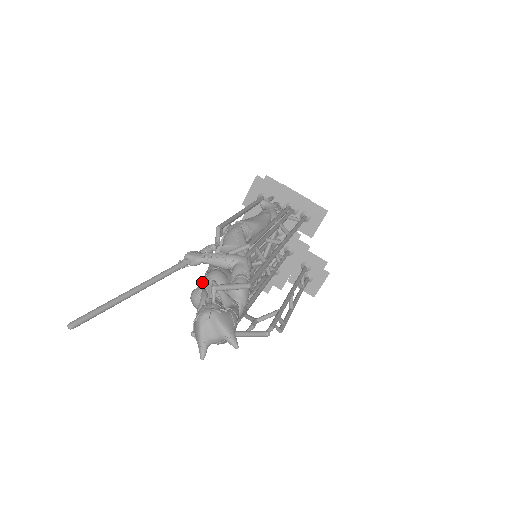
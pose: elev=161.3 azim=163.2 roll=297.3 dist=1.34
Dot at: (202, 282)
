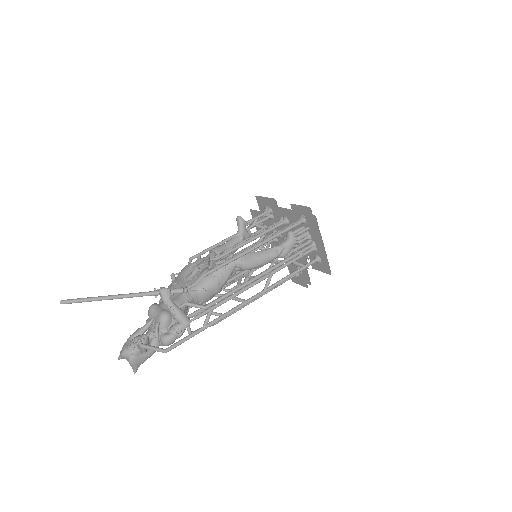
Dot at: (157, 311)
